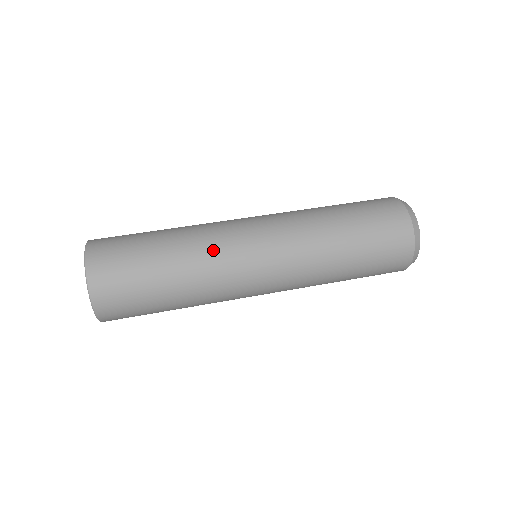
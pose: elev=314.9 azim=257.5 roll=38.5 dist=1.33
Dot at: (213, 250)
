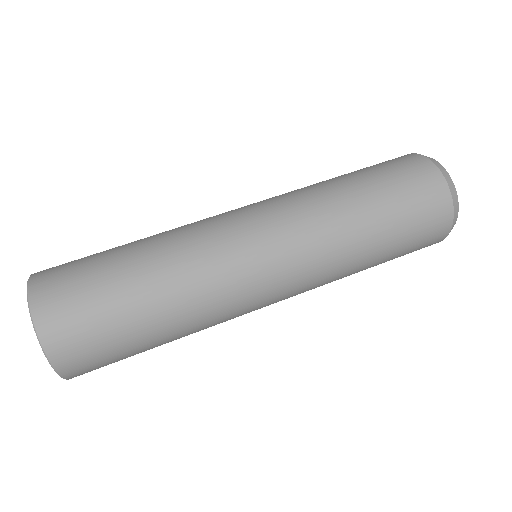
Dot at: (219, 313)
